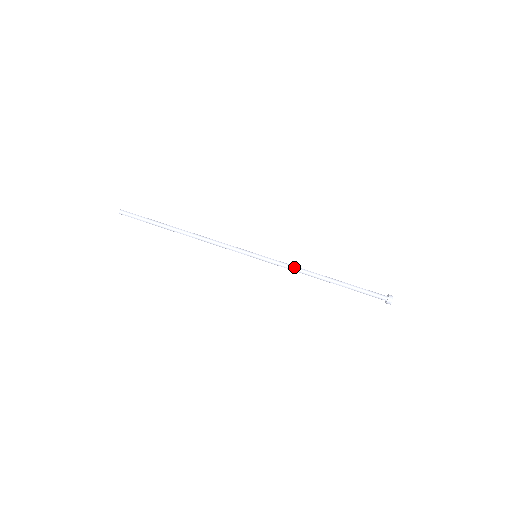
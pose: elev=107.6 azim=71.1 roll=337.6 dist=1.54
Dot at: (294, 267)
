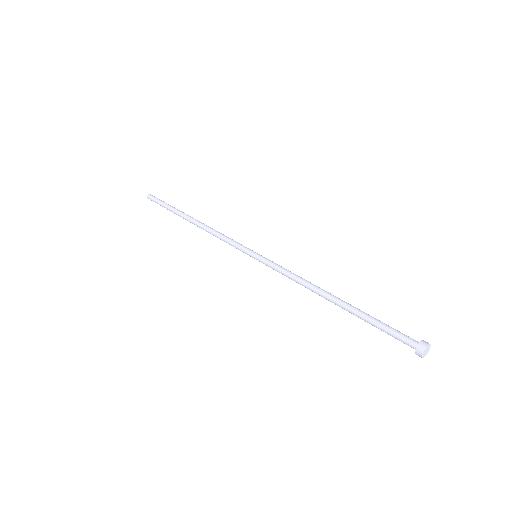
Dot at: occluded
